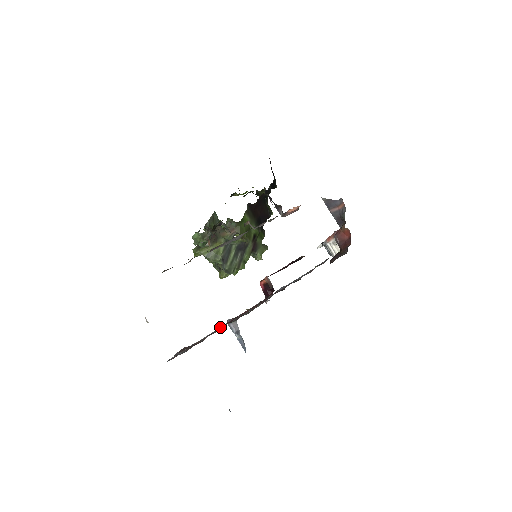
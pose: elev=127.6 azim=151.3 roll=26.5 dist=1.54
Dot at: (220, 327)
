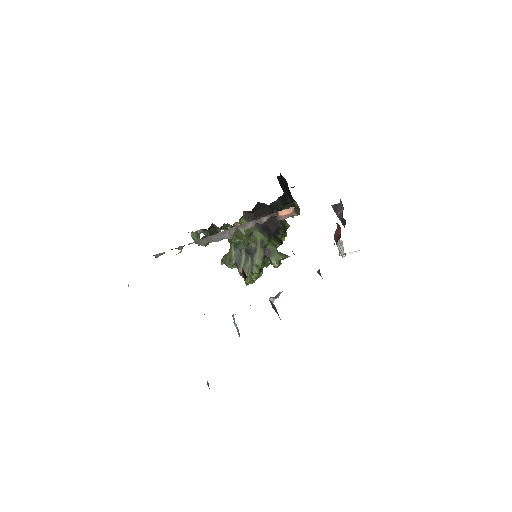
Dot at: occluded
